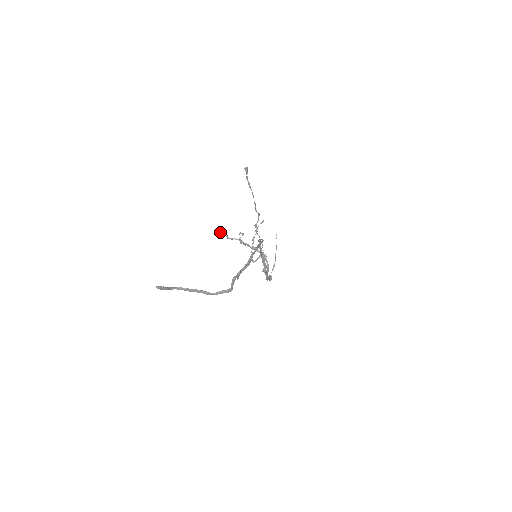
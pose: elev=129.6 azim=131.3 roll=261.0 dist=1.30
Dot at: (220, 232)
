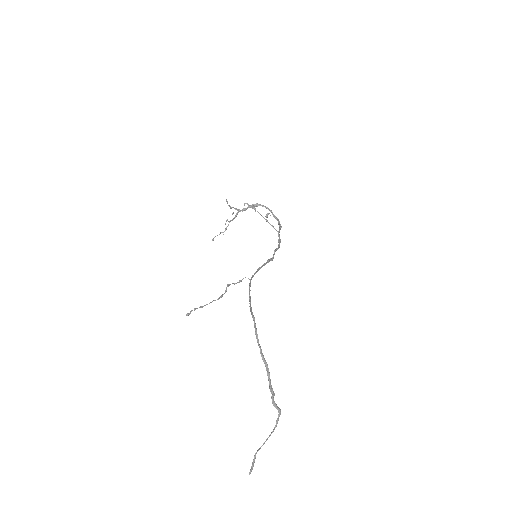
Dot at: occluded
